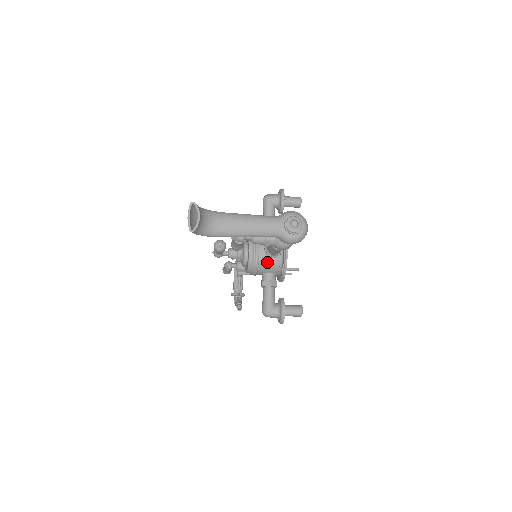
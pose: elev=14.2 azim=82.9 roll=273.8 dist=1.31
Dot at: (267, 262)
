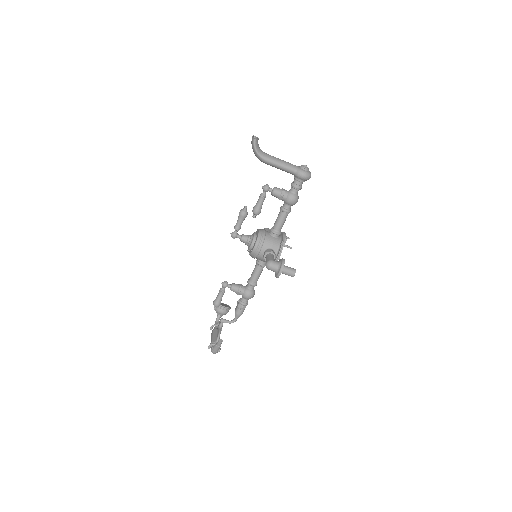
Dot at: (271, 238)
